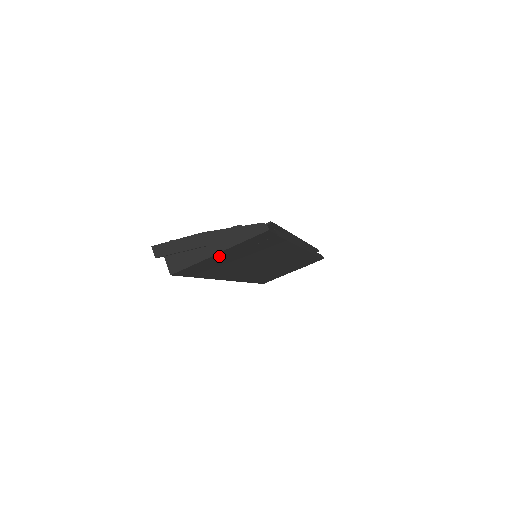
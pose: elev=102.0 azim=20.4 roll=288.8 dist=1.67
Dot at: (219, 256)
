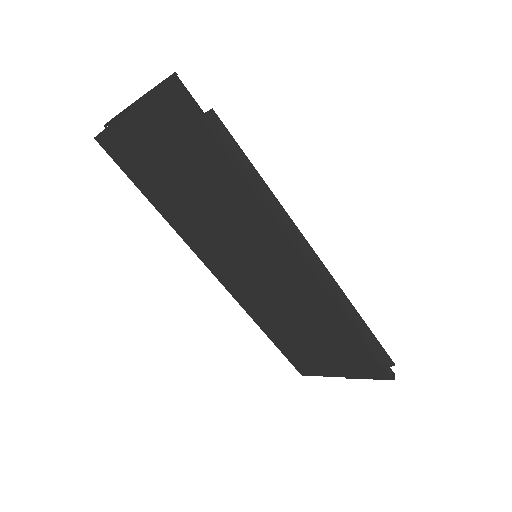
Dot at: (137, 128)
